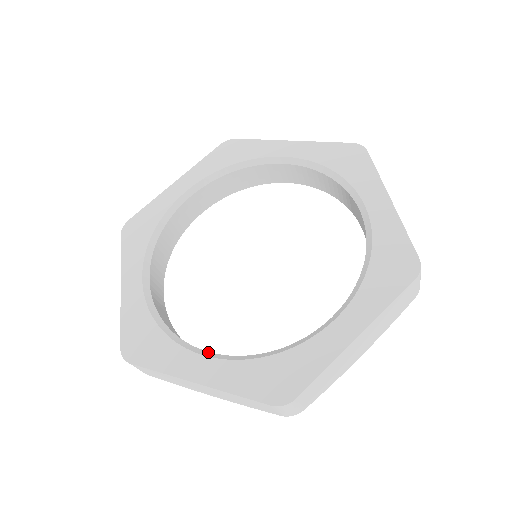
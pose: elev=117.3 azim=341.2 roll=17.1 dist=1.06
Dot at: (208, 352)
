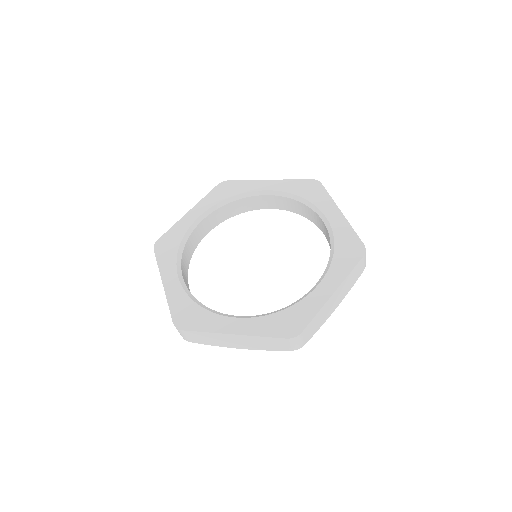
Dot at: (237, 316)
